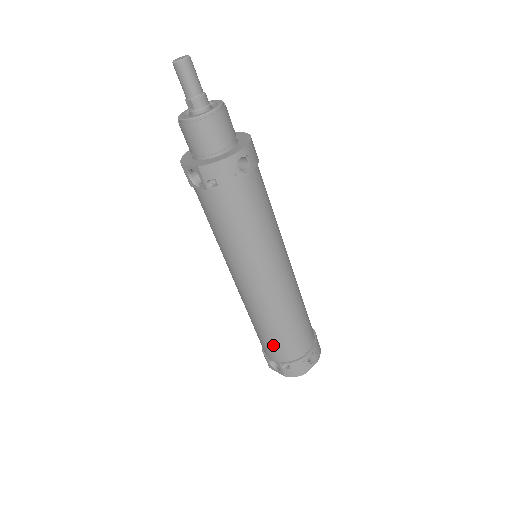
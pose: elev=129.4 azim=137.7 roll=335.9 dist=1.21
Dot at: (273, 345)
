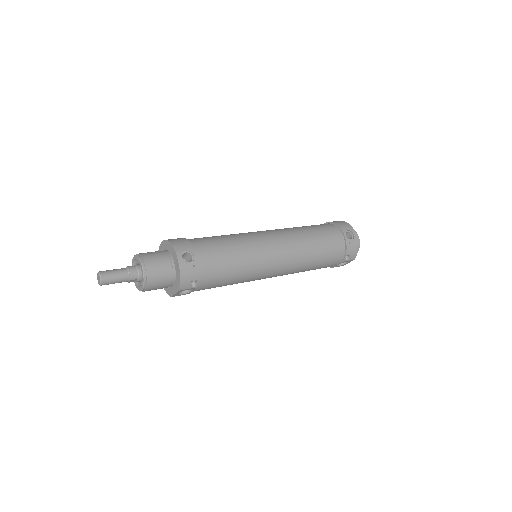
Dot at: (327, 263)
